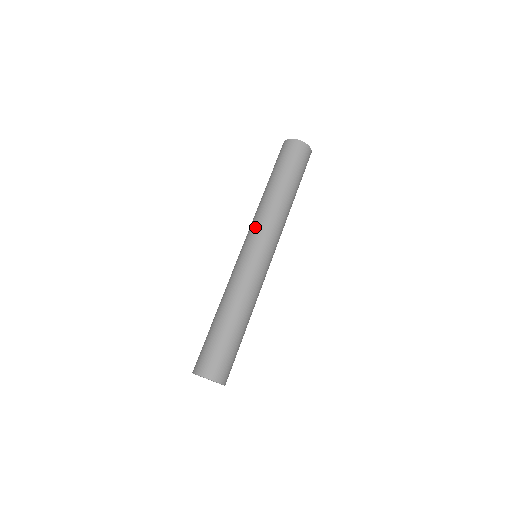
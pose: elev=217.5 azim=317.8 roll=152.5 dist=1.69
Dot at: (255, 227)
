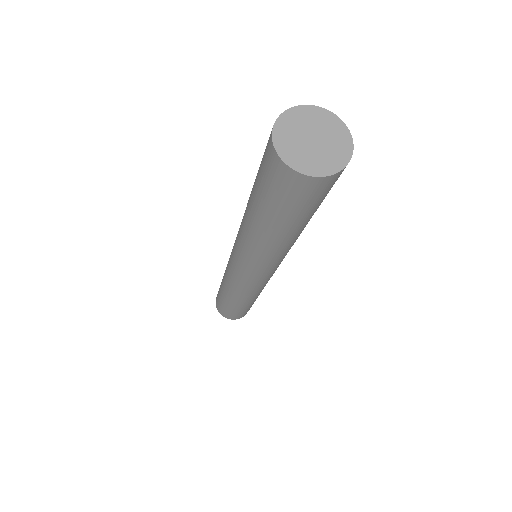
Dot at: (236, 247)
